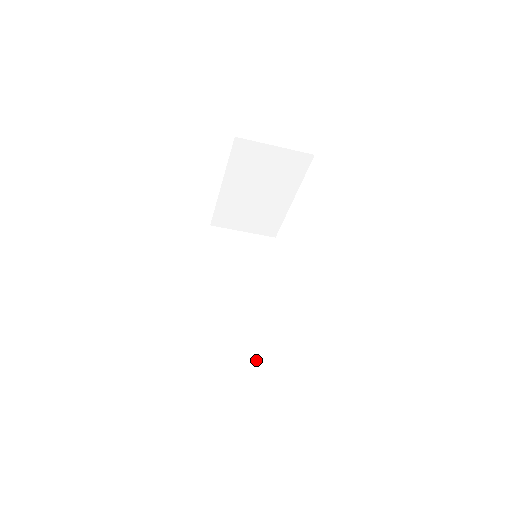
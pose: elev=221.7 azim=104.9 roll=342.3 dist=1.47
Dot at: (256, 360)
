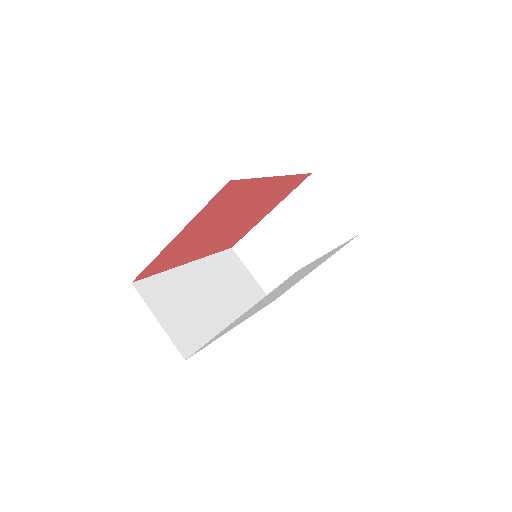
Dot at: (177, 336)
